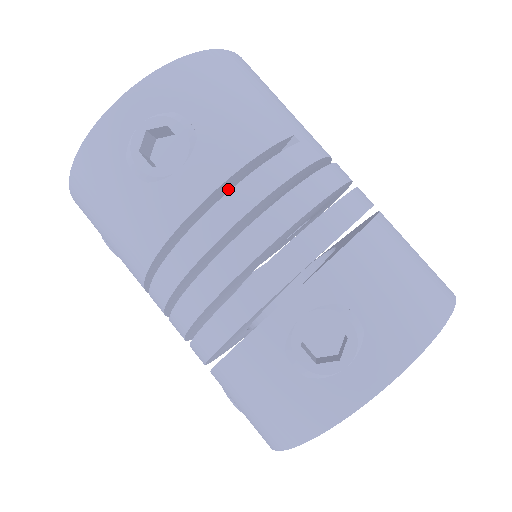
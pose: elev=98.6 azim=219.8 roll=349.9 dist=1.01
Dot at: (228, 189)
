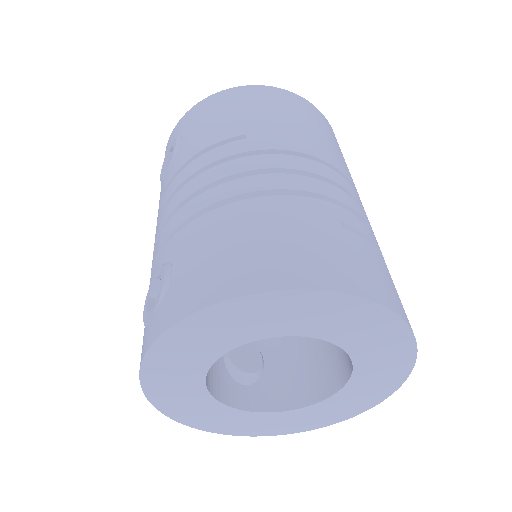
Dot at: occluded
